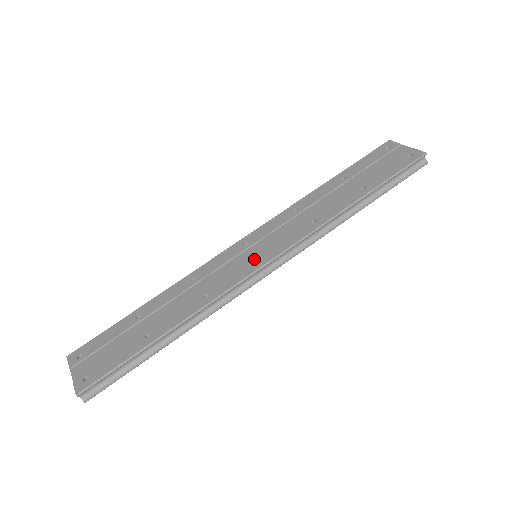
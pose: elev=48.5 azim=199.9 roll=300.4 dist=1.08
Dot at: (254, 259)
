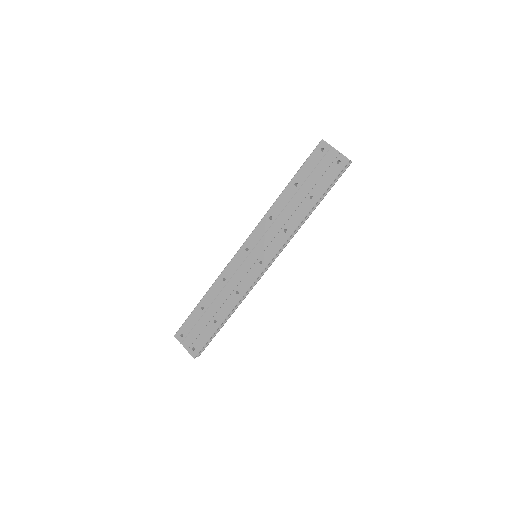
Dot at: (257, 264)
